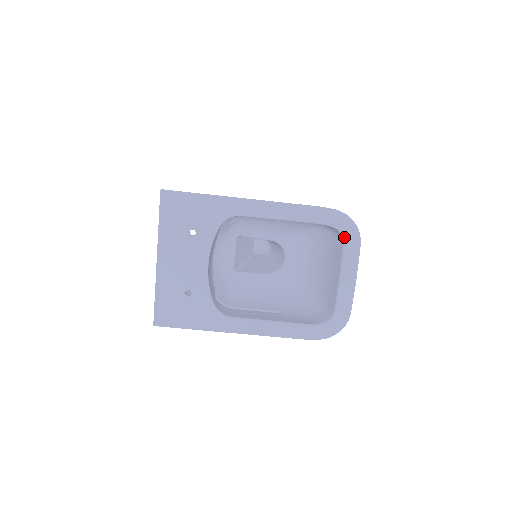
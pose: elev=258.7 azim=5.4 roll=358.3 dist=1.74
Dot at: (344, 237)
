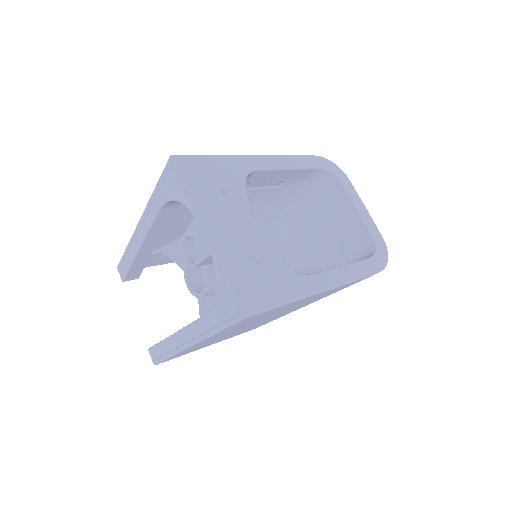
Dot at: (337, 175)
